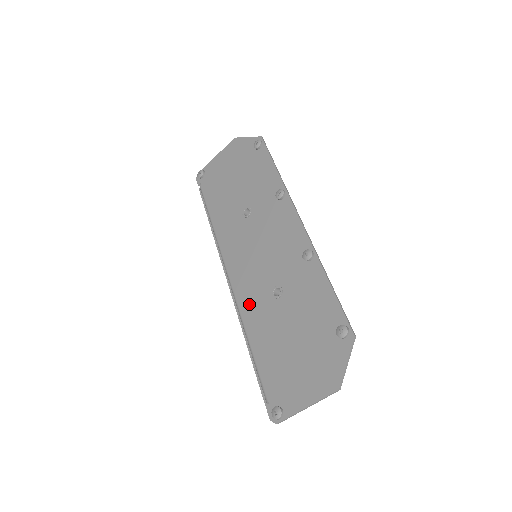
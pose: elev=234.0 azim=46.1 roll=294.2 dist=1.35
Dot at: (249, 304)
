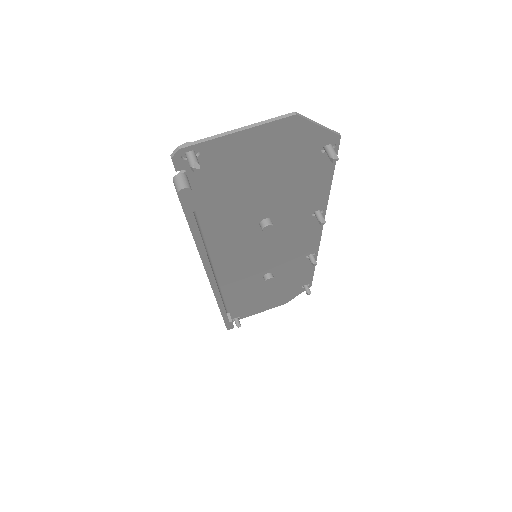
Dot at: (222, 238)
